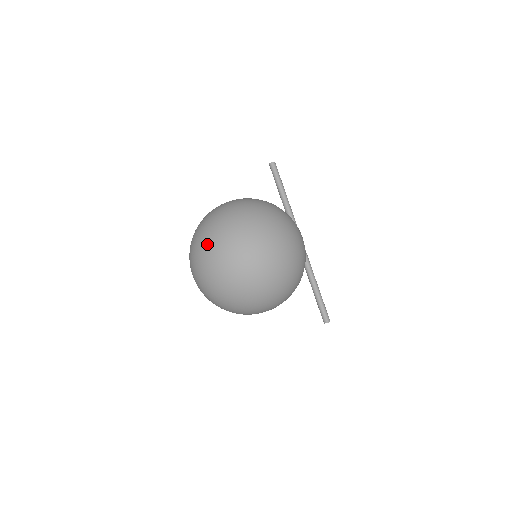
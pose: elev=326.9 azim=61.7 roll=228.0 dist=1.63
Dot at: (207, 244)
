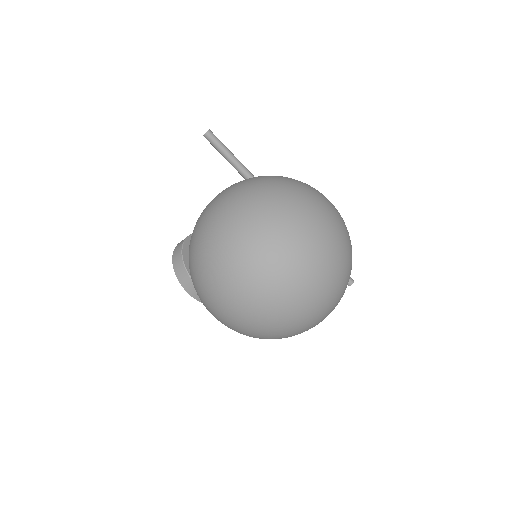
Dot at: (271, 260)
